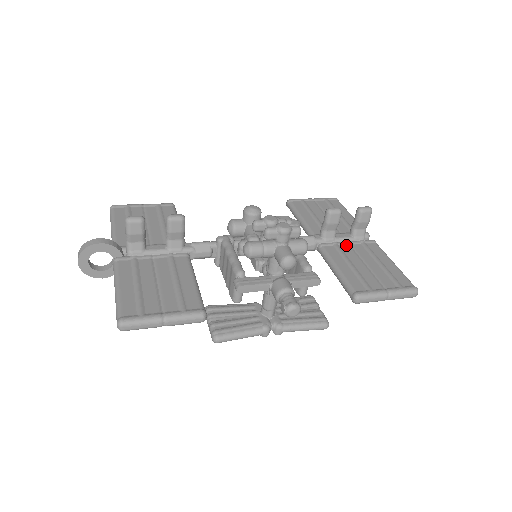
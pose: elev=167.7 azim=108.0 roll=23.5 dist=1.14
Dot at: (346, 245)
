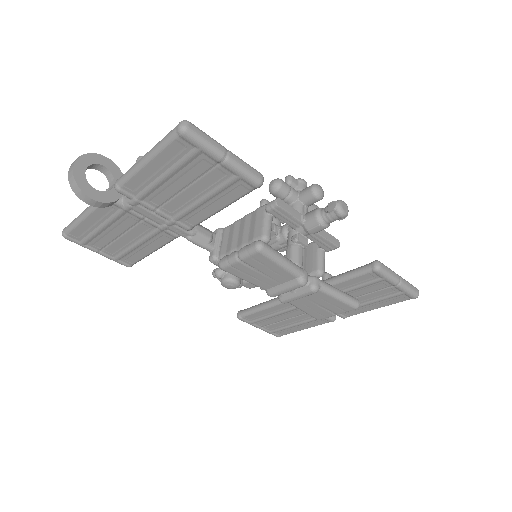
Dot at: occluded
